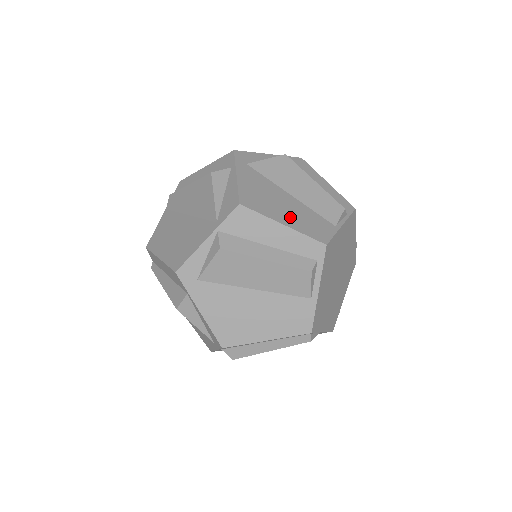
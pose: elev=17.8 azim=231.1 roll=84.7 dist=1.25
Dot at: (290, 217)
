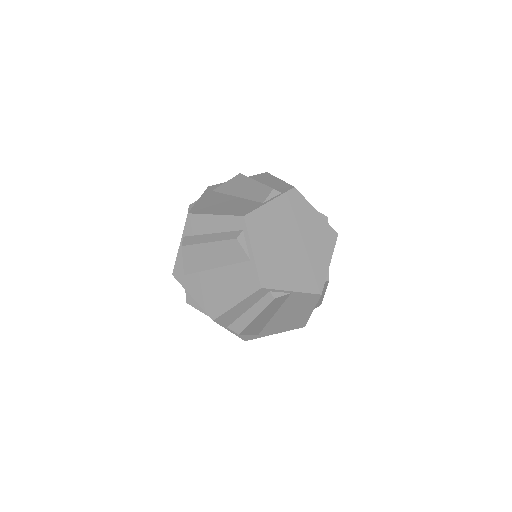
Dot at: (224, 209)
